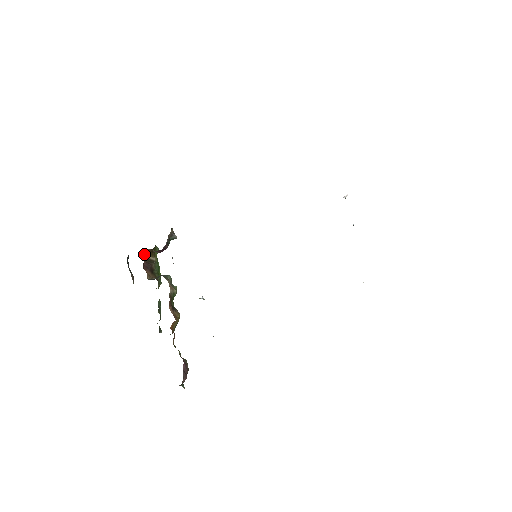
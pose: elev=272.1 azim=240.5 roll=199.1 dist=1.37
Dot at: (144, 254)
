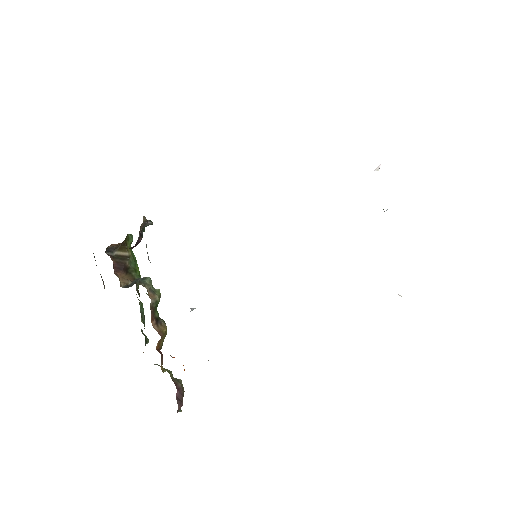
Dot at: (113, 250)
